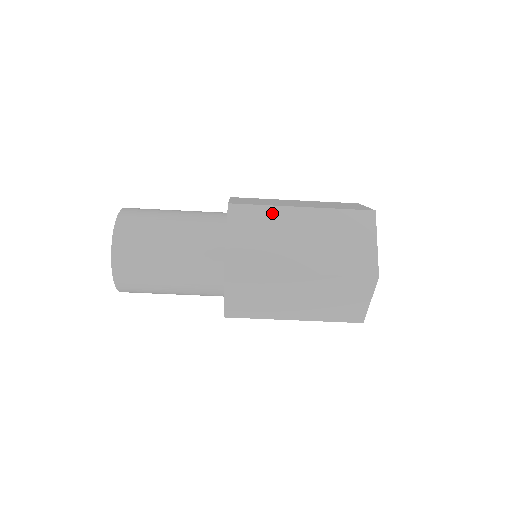
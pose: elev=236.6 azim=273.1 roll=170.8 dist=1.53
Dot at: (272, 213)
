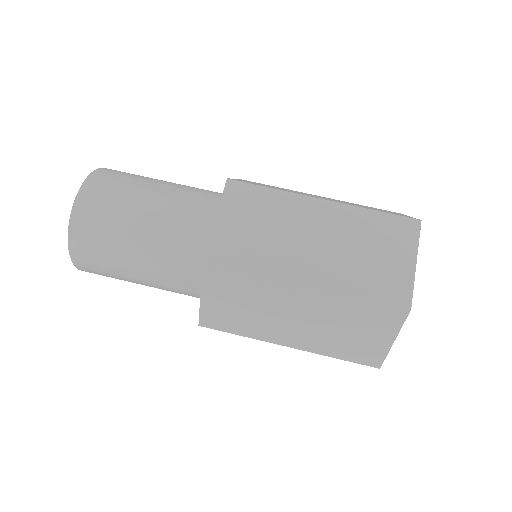
Dot at: (281, 200)
